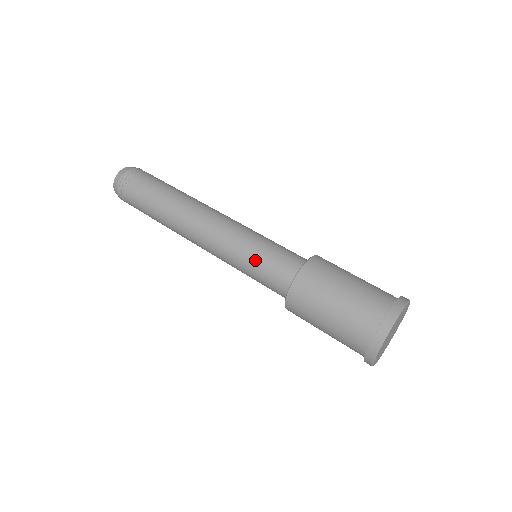
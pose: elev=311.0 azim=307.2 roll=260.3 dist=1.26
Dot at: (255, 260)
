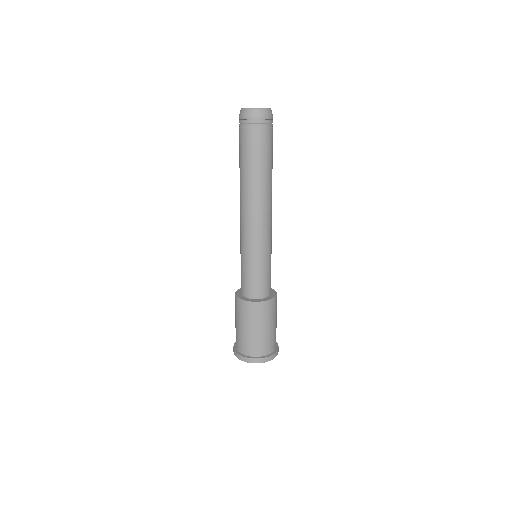
Dot at: (247, 267)
